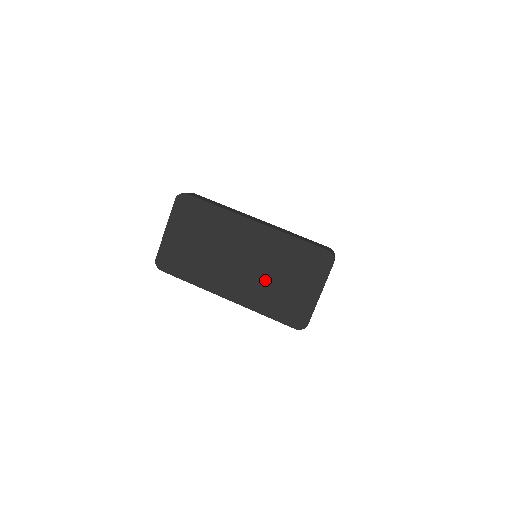
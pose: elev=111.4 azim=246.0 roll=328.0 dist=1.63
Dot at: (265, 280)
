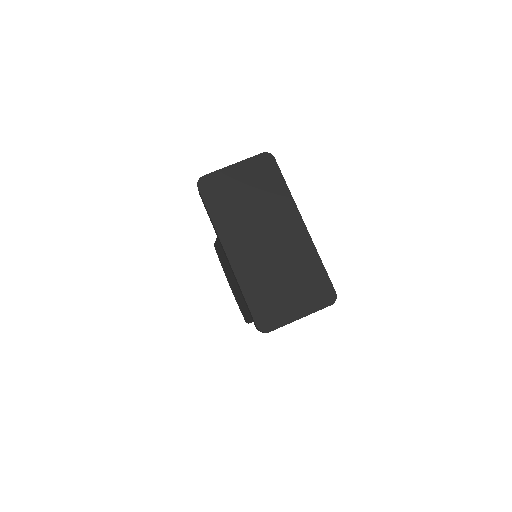
Dot at: (270, 269)
